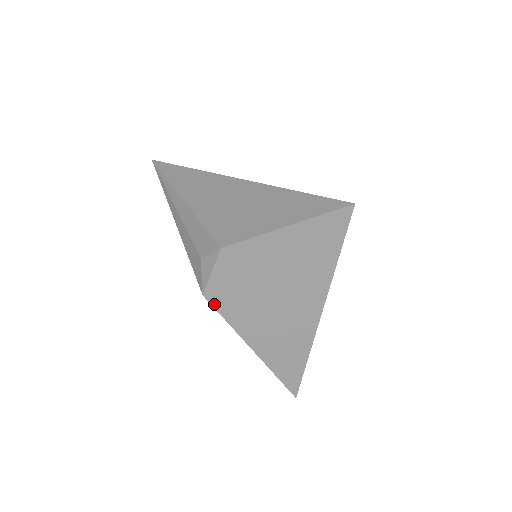
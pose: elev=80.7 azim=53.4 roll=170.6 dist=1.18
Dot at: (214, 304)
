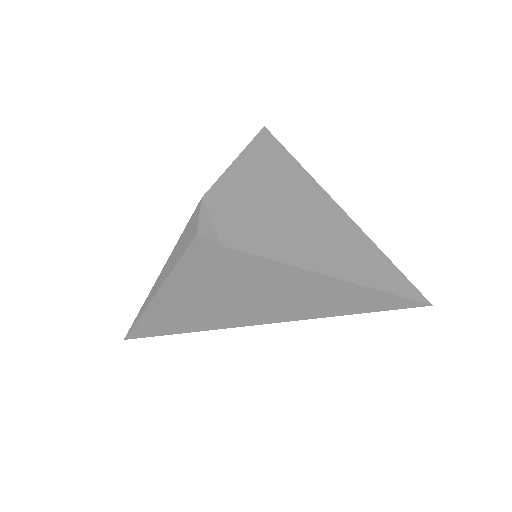
Dot at: (241, 249)
